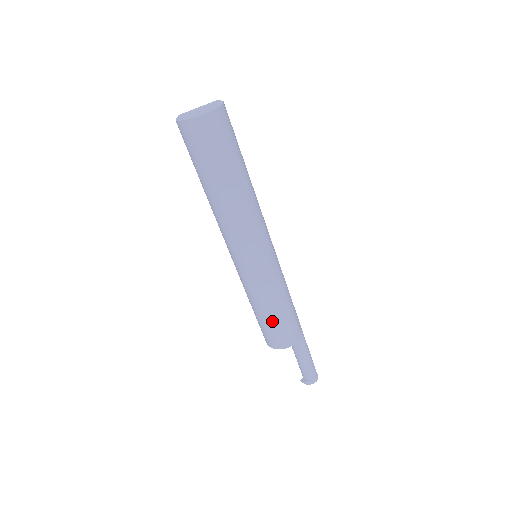
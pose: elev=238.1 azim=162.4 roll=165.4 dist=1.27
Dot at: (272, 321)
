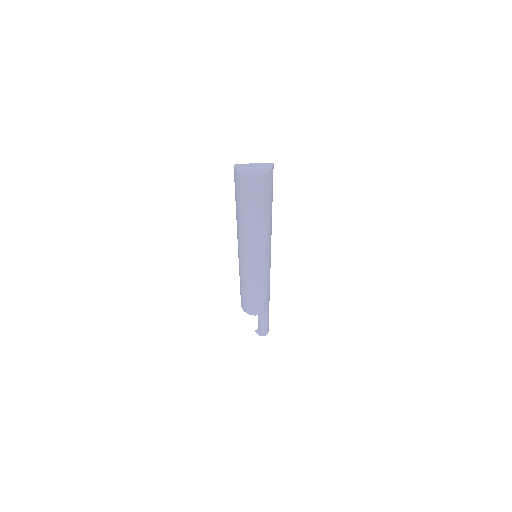
Dot at: (250, 298)
